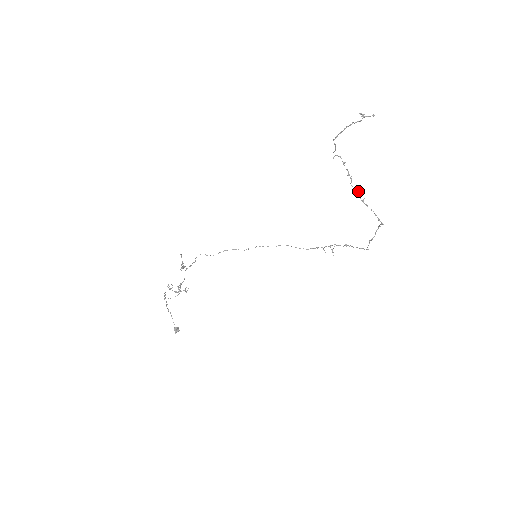
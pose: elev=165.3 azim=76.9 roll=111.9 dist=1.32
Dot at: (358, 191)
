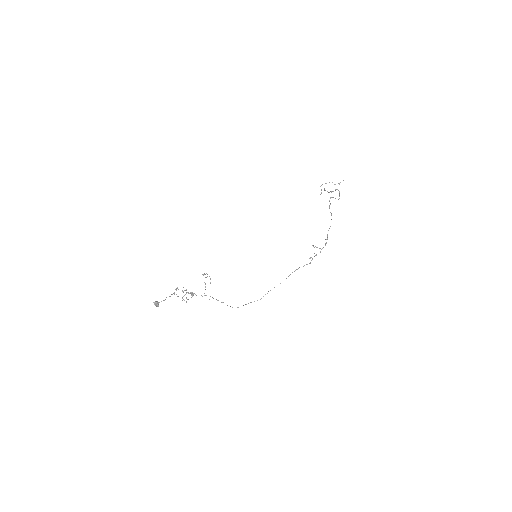
Dot at: occluded
